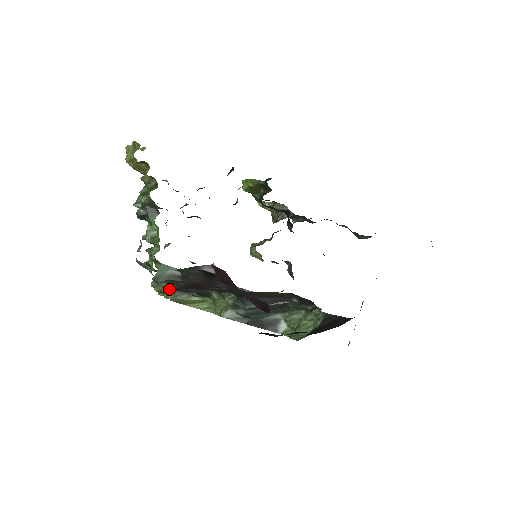
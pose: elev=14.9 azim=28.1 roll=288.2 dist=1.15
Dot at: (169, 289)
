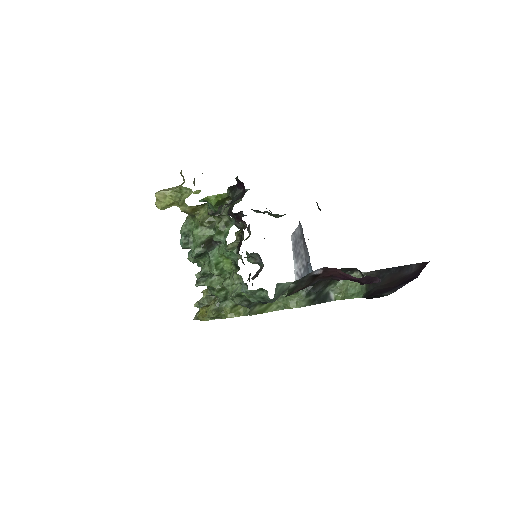
Dot at: (232, 309)
